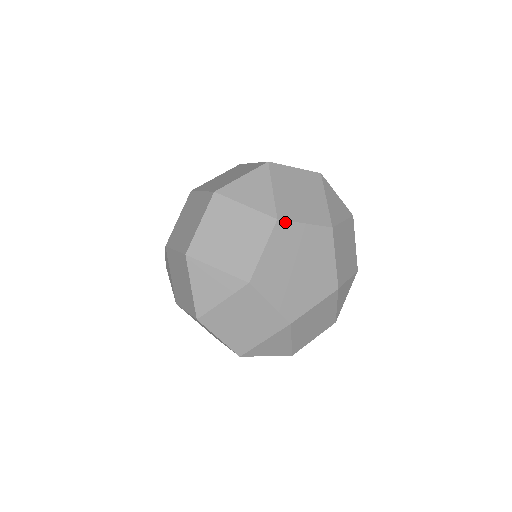
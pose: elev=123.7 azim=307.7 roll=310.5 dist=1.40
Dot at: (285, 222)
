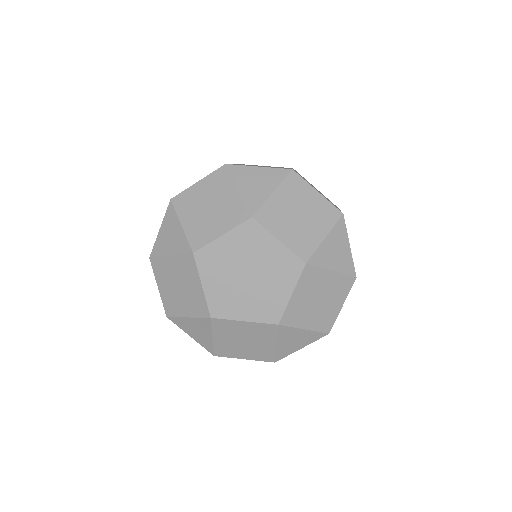
Dot at: (202, 250)
